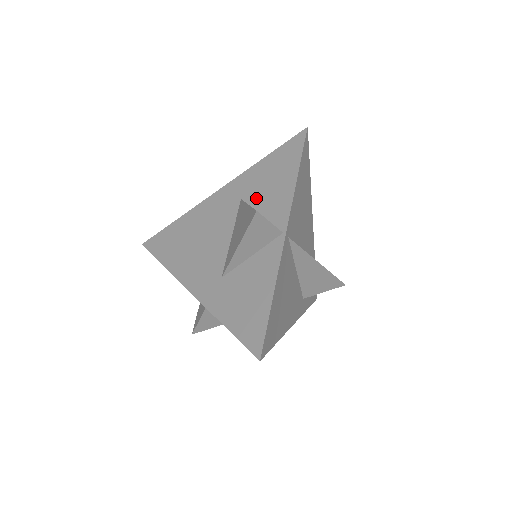
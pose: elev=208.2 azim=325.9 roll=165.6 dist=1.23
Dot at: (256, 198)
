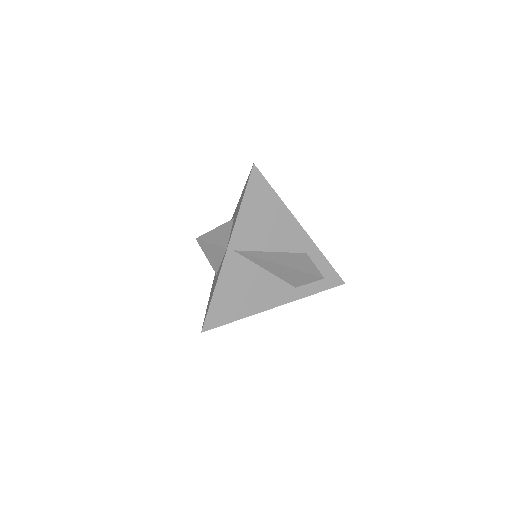
Dot at: (234, 219)
